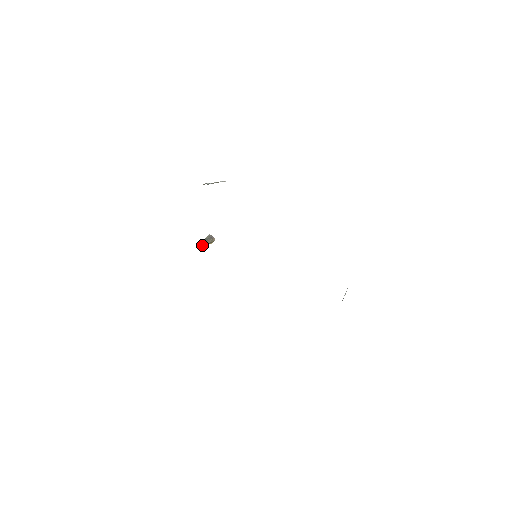
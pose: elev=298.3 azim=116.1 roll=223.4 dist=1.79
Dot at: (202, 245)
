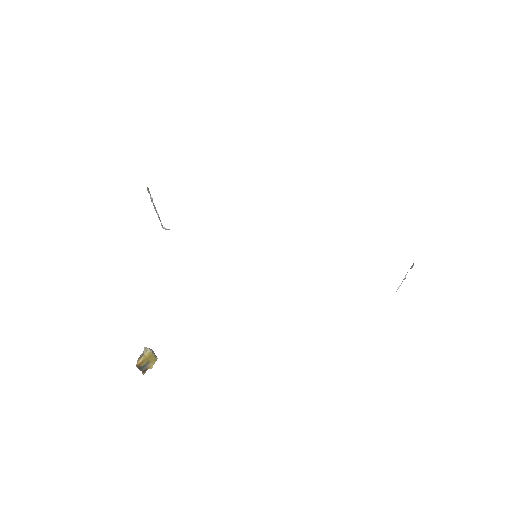
Dot at: (141, 357)
